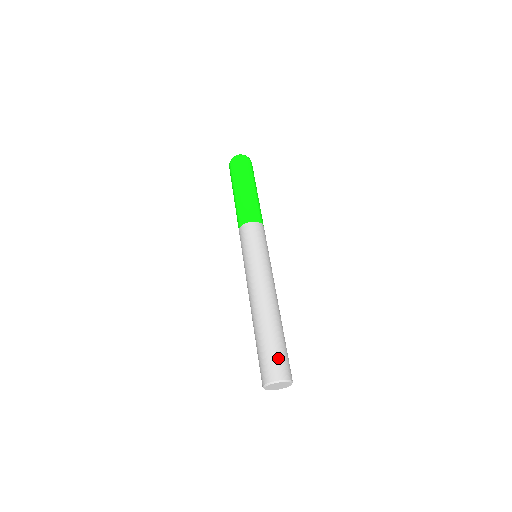
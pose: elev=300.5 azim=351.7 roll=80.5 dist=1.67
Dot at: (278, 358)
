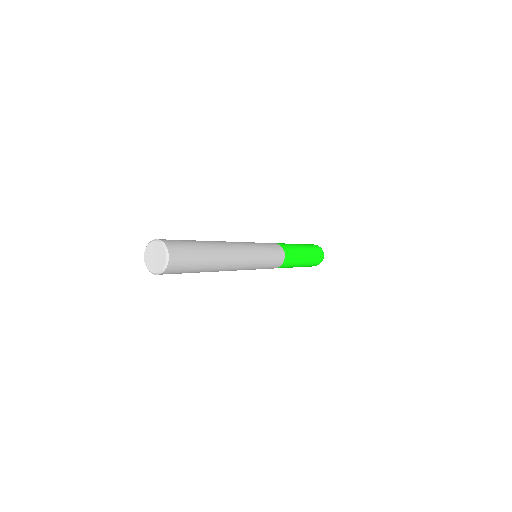
Dot at: (177, 240)
